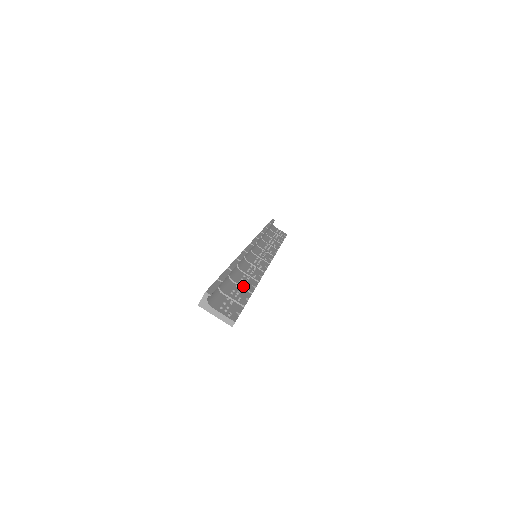
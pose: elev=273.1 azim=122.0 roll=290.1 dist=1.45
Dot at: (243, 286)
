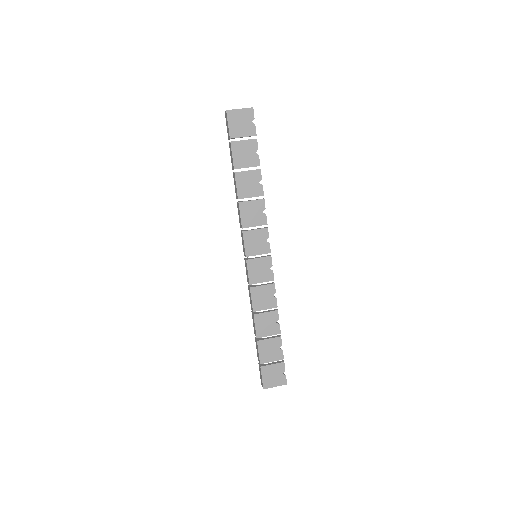
Dot at: (251, 171)
